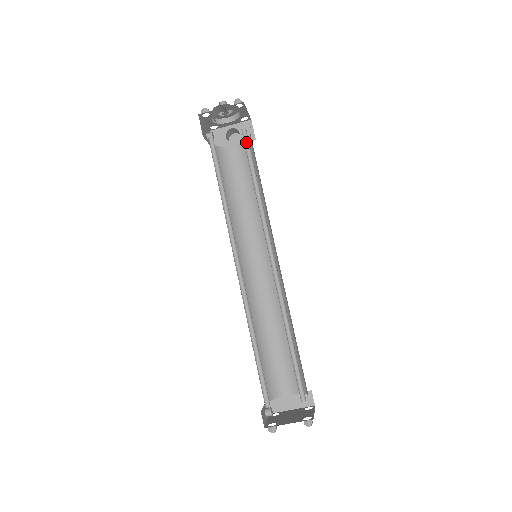
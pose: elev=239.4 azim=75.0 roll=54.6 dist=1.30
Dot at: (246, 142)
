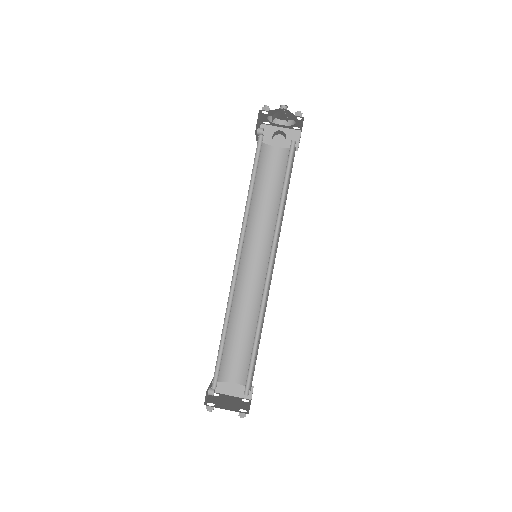
Dot at: (291, 153)
